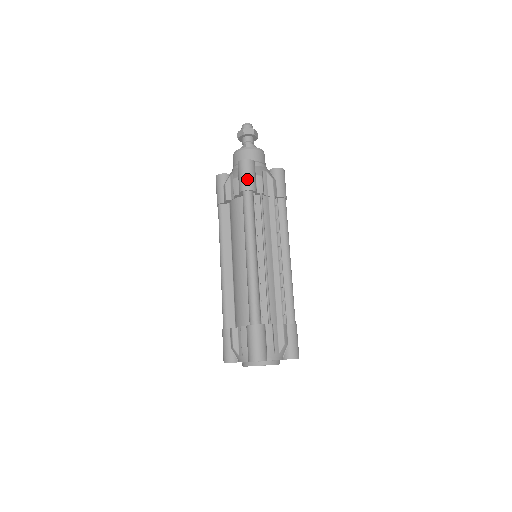
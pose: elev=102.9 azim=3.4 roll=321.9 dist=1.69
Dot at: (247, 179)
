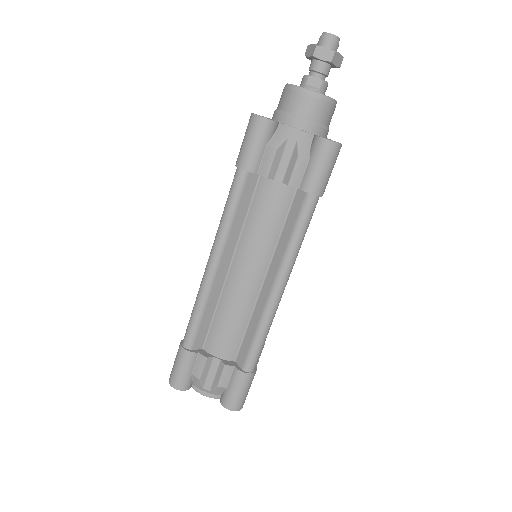
Dot at: (326, 178)
